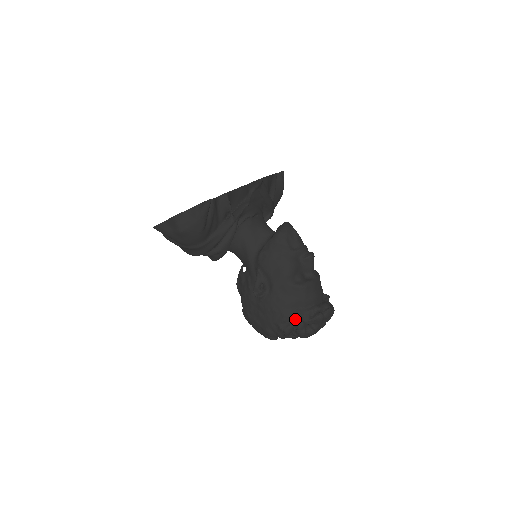
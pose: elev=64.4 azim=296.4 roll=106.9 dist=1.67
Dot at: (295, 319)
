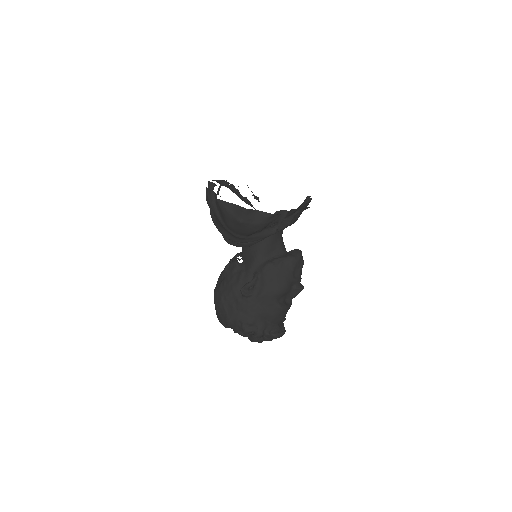
Dot at: (259, 328)
